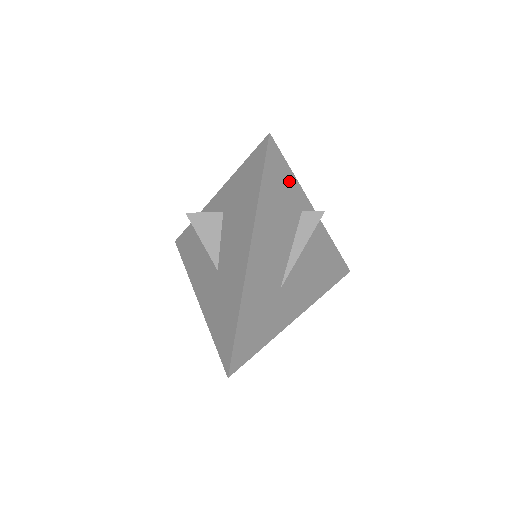
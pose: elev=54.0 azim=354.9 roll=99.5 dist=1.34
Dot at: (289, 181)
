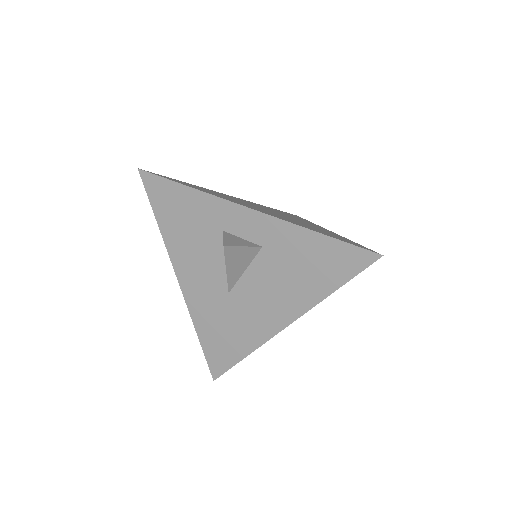
Dot at: occluded
